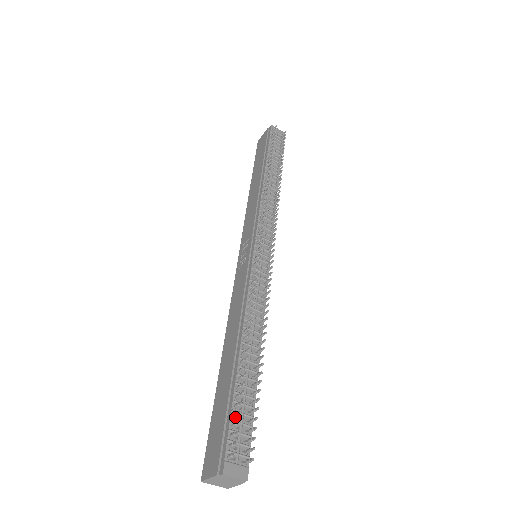
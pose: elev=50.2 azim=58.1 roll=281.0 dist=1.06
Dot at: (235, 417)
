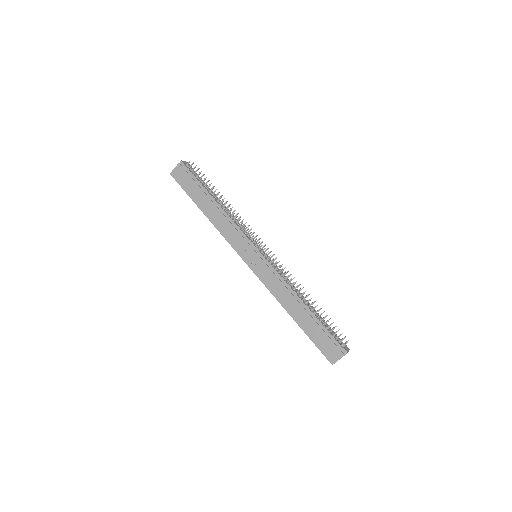
Dot at: (328, 333)
